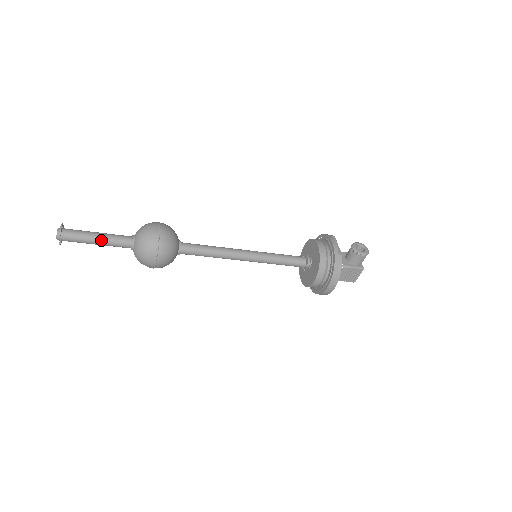
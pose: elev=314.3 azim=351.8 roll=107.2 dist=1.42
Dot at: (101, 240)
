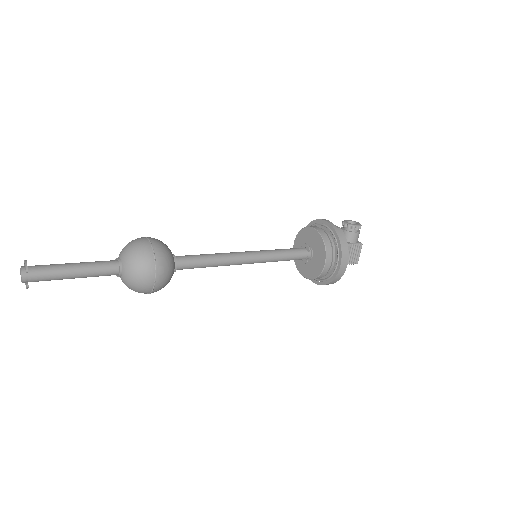
Dot at: (80, 269)
